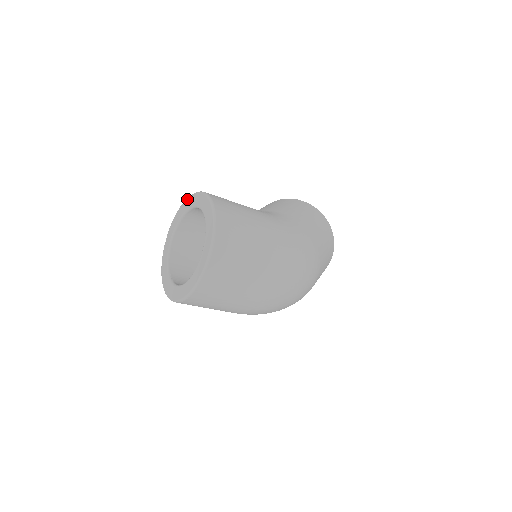
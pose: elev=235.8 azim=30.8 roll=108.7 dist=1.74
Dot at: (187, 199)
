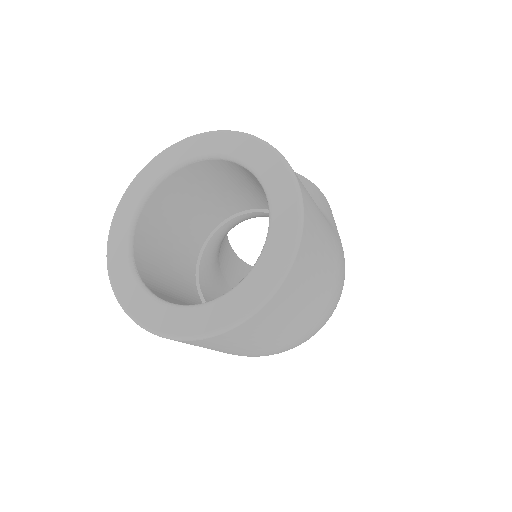
Dot at: (211, 133)
